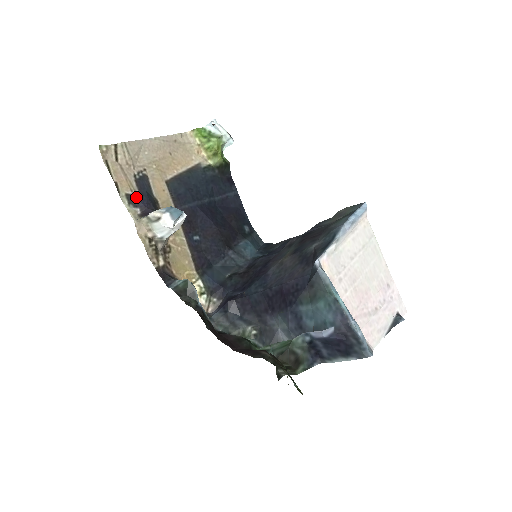
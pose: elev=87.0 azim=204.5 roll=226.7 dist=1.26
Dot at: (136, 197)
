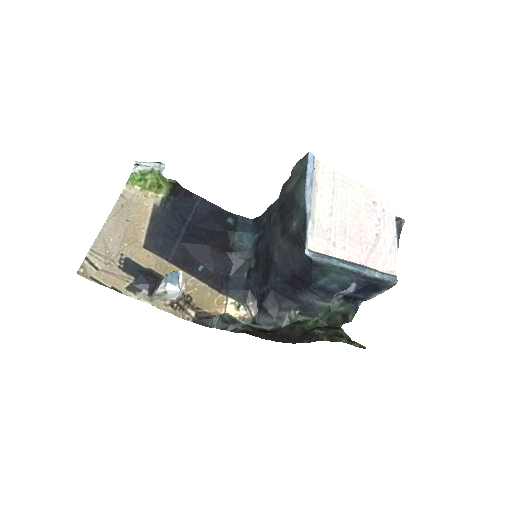
Dot at: (135, 283)
